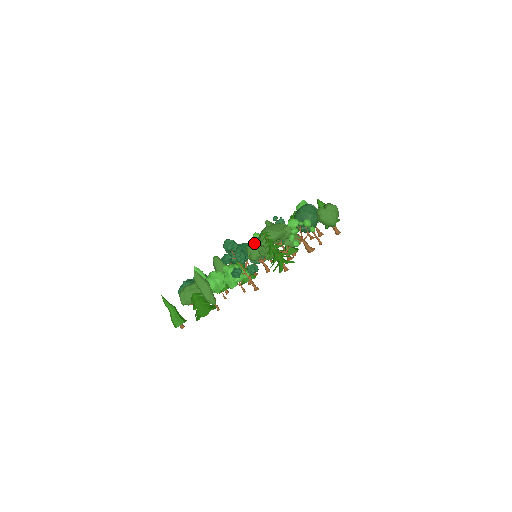
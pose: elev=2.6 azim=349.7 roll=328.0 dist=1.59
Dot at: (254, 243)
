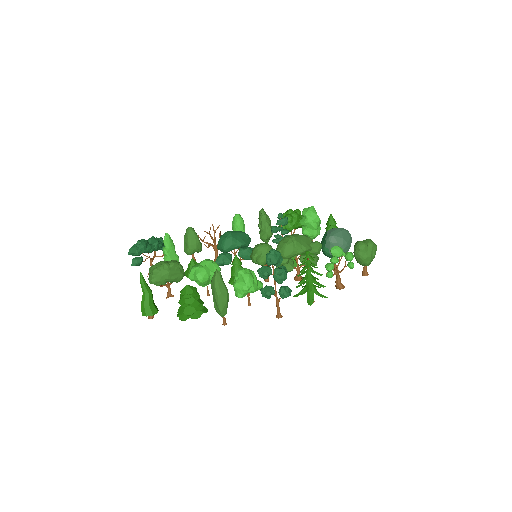
Dot at: (268, 246)
